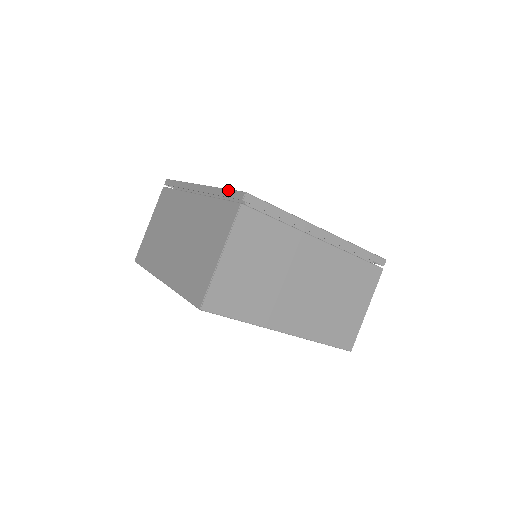
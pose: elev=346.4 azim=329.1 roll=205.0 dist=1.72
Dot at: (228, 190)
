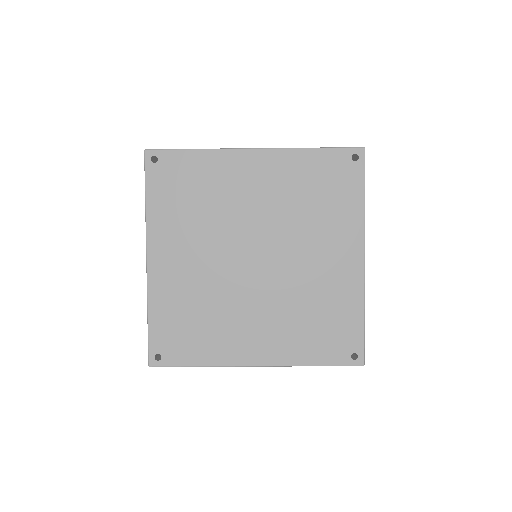
Dot at: occluded
